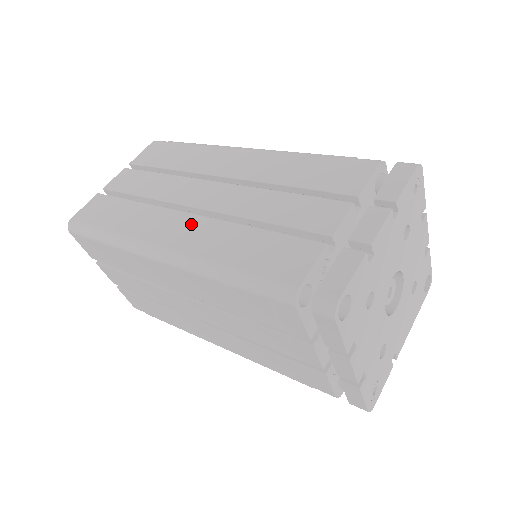
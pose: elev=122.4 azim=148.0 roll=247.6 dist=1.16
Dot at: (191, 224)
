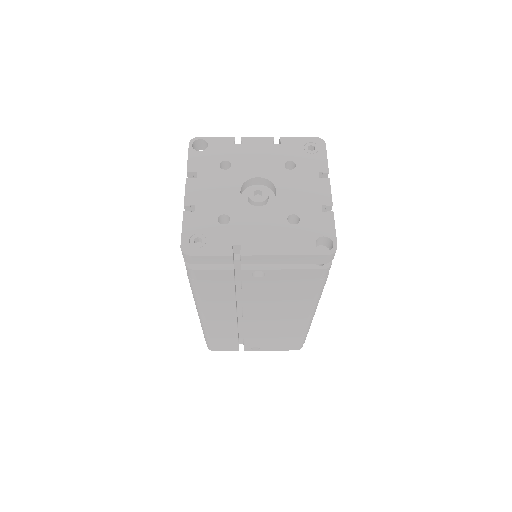
Dot at: occluded
